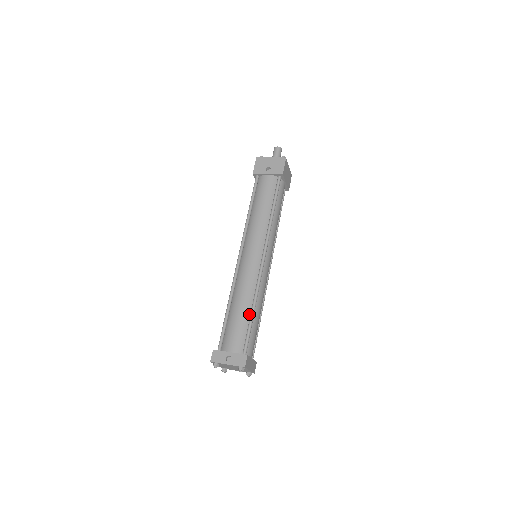
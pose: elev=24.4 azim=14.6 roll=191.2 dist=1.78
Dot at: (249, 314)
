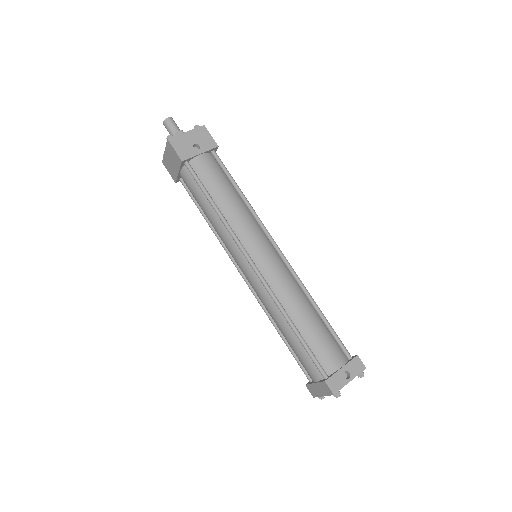
Dot at: (318, 317)
